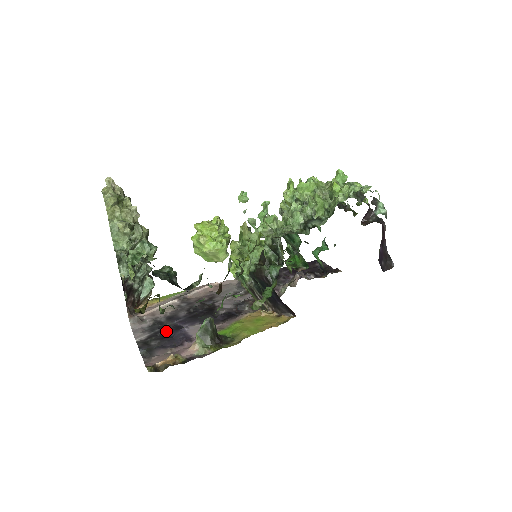
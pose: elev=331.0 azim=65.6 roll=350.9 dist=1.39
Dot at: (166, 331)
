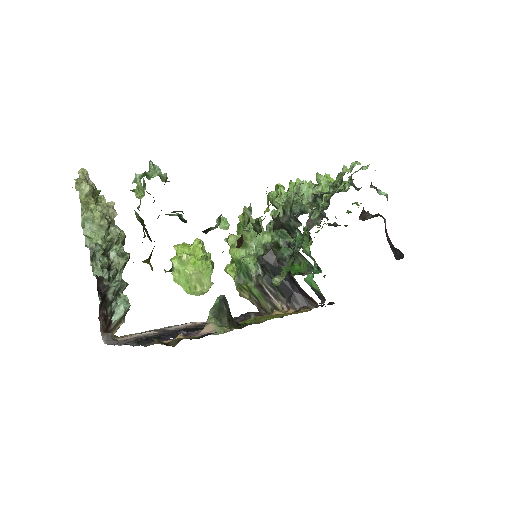
Dot at: (157, 337)
